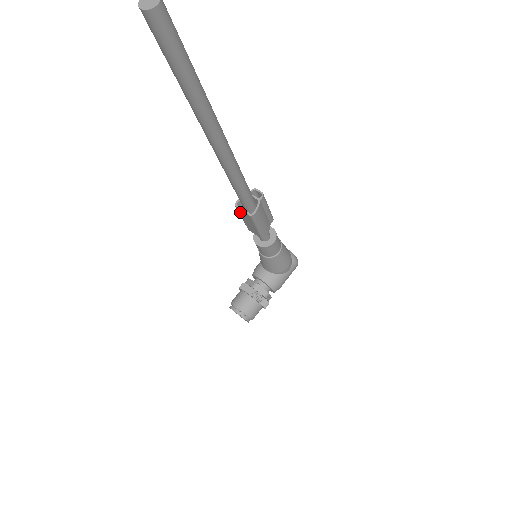
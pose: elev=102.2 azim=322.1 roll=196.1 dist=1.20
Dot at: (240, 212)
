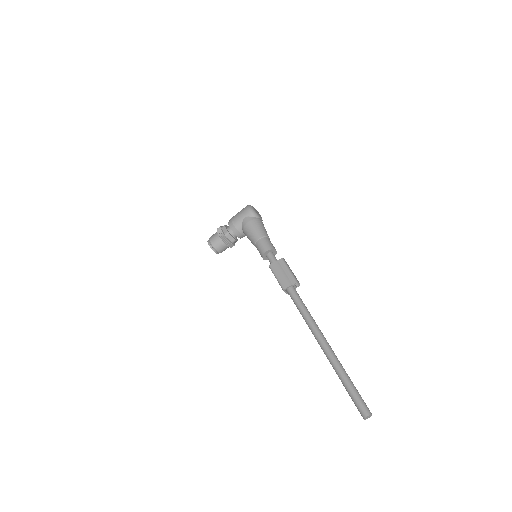
Dot at: (282, 288)
